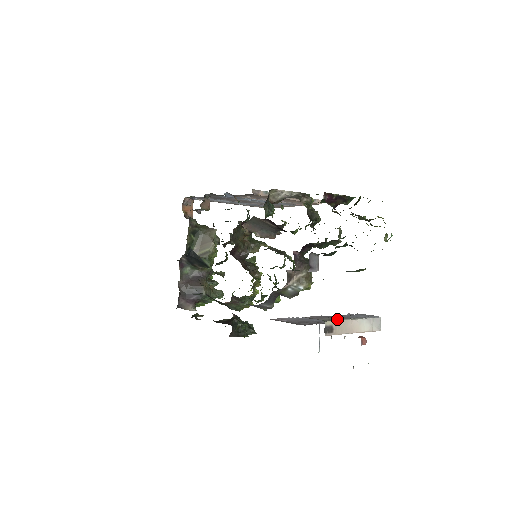
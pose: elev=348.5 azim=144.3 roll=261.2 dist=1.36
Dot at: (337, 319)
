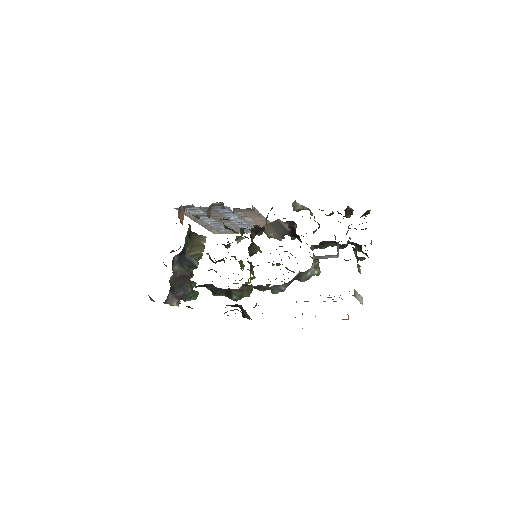
Dot at: occluded
